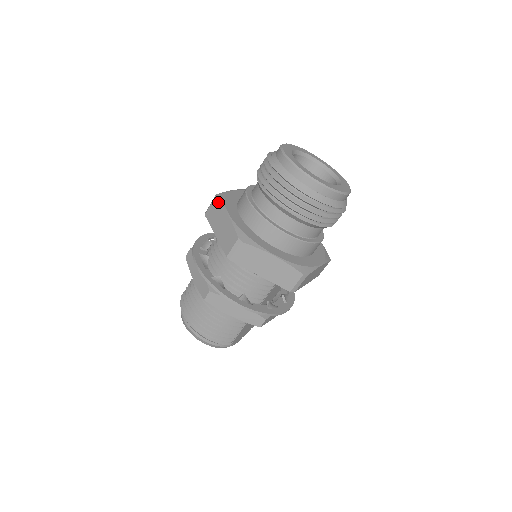
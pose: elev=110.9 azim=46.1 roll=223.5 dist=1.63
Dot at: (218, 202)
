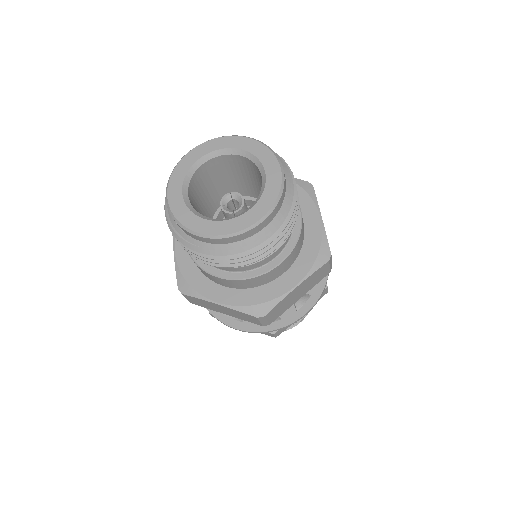
Dot at: (192, 298)
